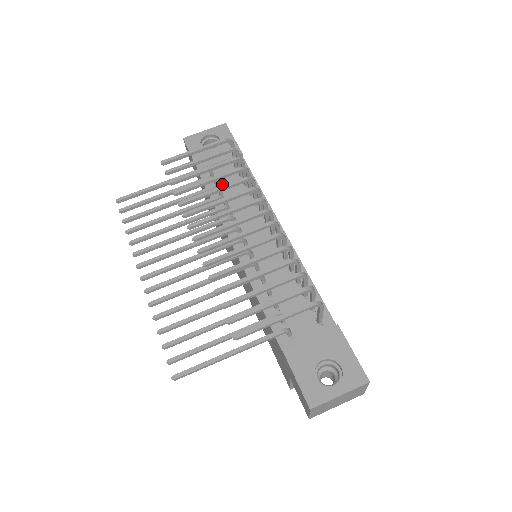
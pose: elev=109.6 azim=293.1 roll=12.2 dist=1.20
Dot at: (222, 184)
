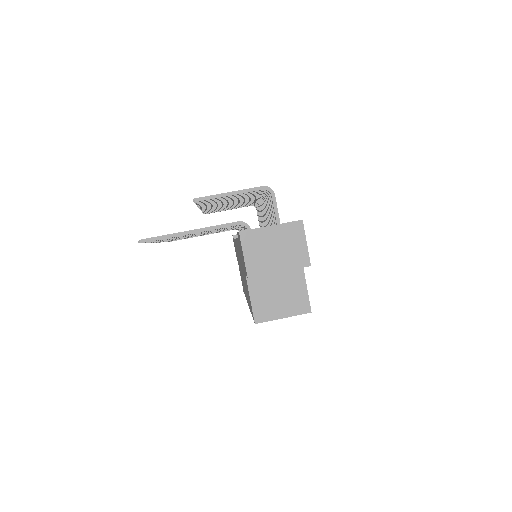
Dot at: occluded
